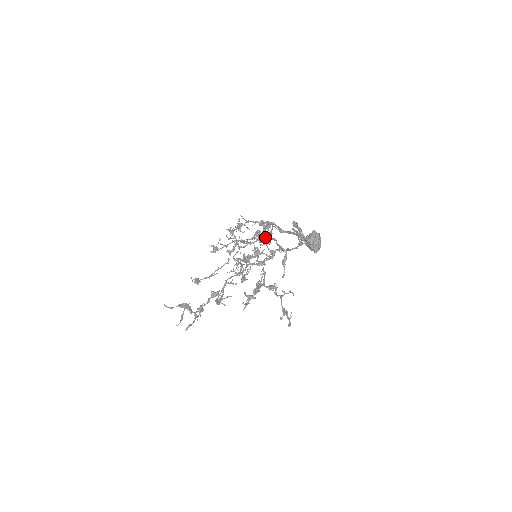
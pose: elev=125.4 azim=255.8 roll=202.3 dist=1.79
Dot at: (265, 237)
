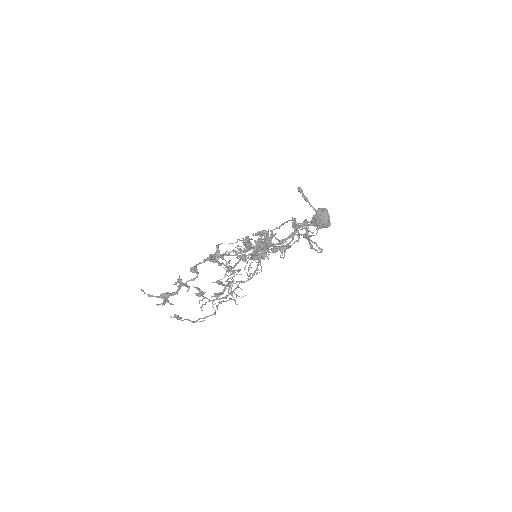
Dot at: (261, 268)
